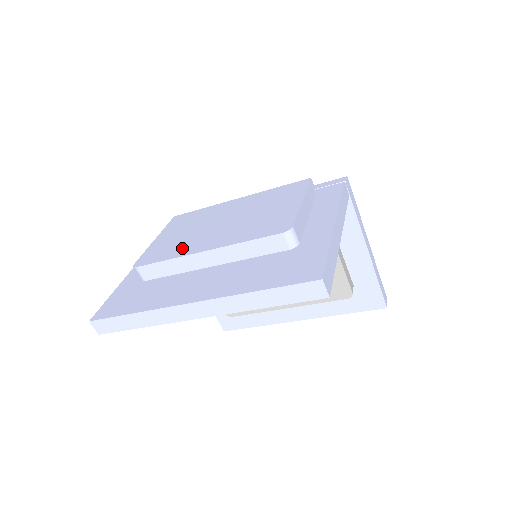
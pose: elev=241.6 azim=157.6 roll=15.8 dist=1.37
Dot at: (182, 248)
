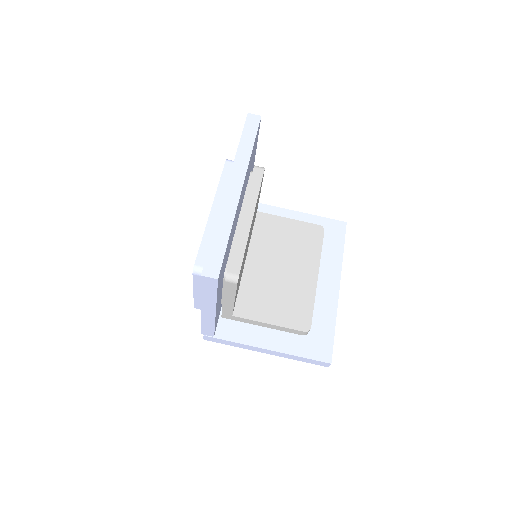
Dot at: occluded
